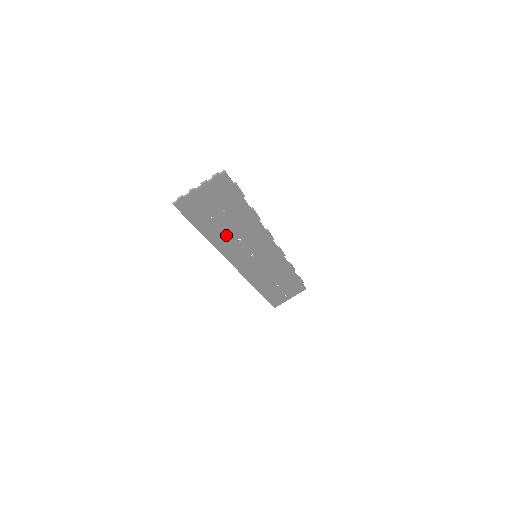
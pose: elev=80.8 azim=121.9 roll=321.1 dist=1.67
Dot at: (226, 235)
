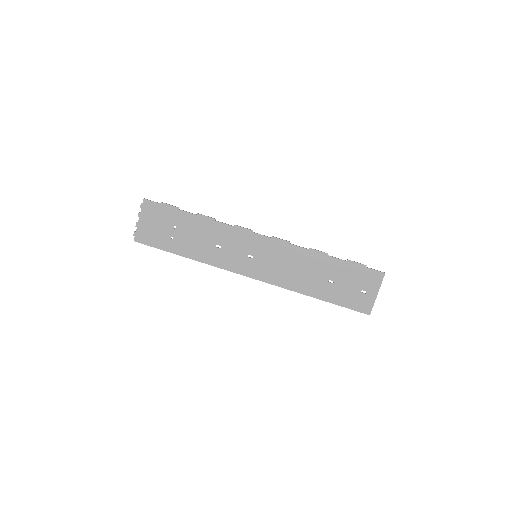
Dot at: (200, 247)
